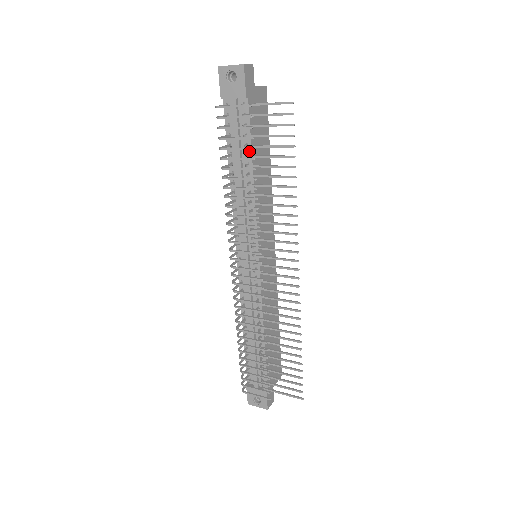
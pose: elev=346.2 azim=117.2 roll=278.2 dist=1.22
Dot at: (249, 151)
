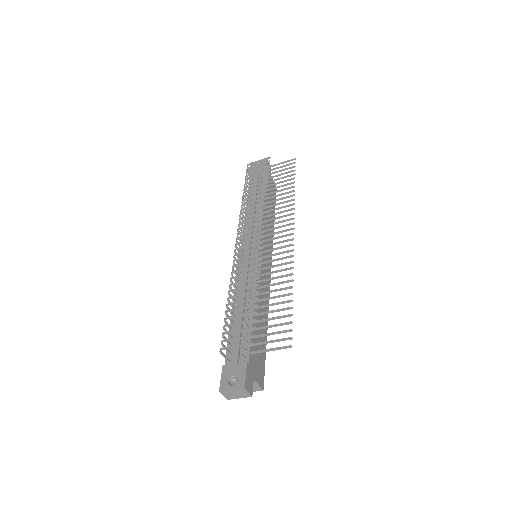
Dot at: occluded
